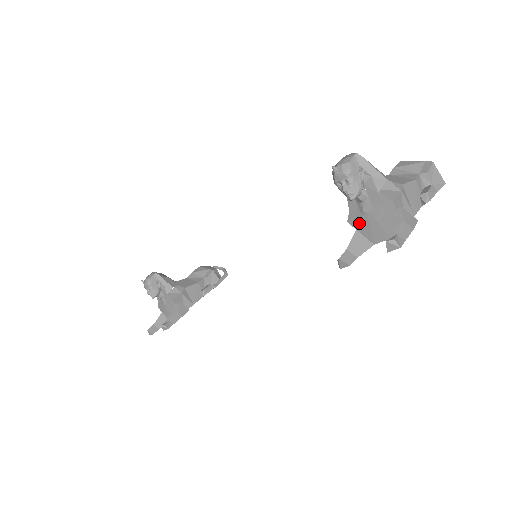
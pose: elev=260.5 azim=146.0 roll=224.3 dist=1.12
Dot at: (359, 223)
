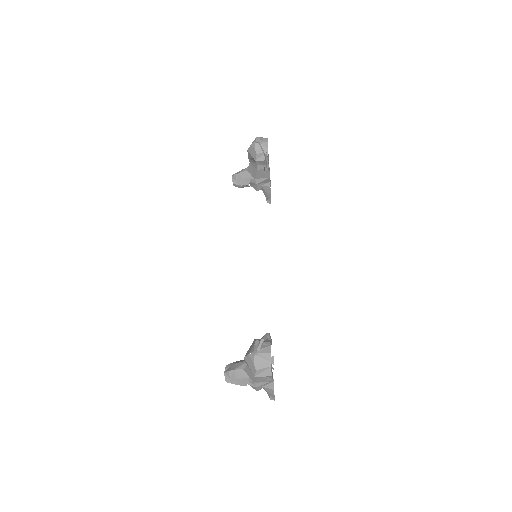
Dot at: occluded
